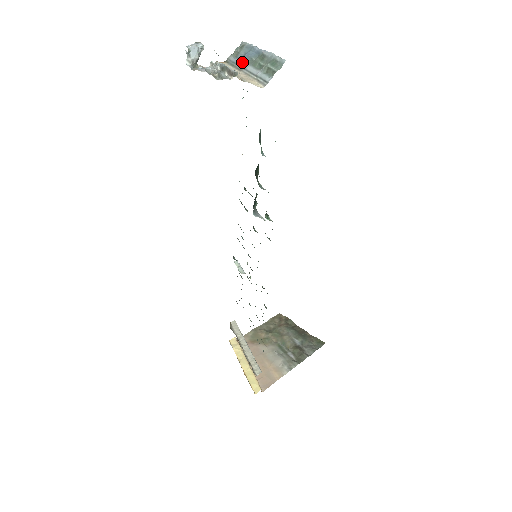
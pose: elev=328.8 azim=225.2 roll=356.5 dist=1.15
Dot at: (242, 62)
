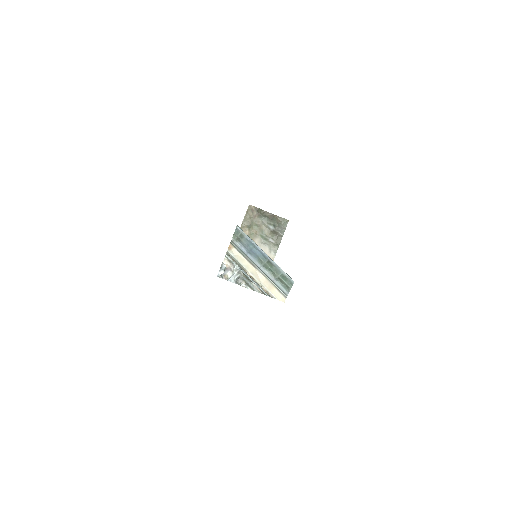
Dot at: (251, 257)
